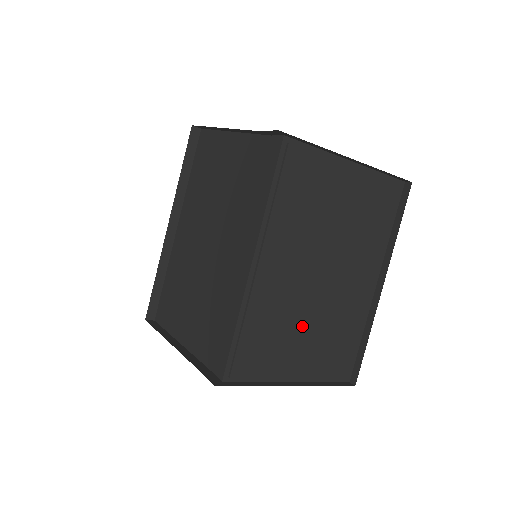
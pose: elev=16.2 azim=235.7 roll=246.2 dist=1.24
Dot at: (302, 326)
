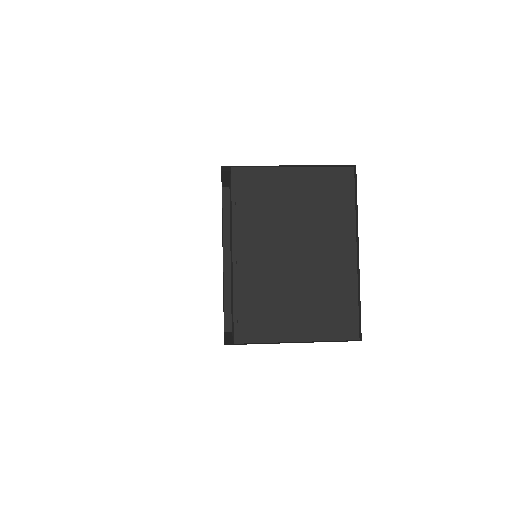
Dot at: (290, 295)
